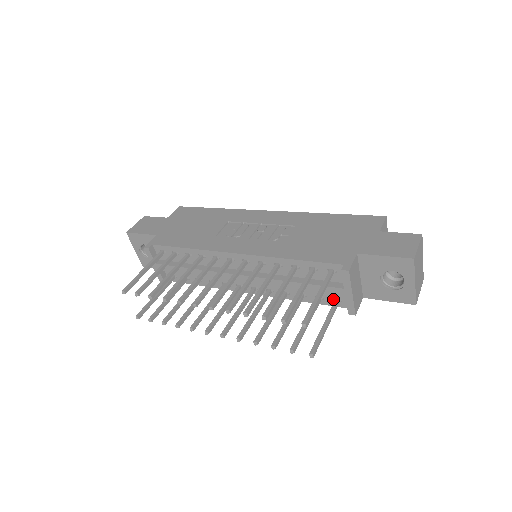
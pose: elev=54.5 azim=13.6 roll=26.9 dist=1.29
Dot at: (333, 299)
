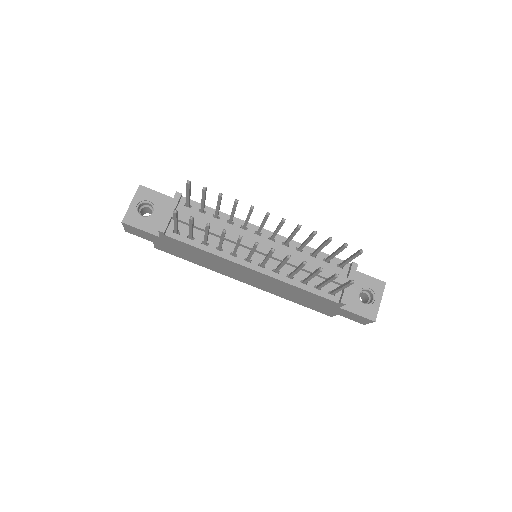
Dot at: (328, 292)
